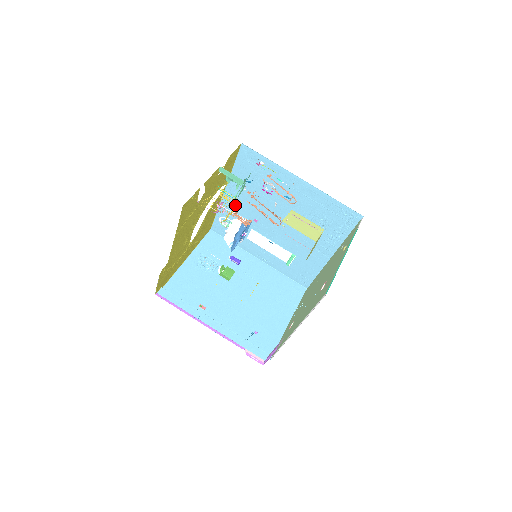
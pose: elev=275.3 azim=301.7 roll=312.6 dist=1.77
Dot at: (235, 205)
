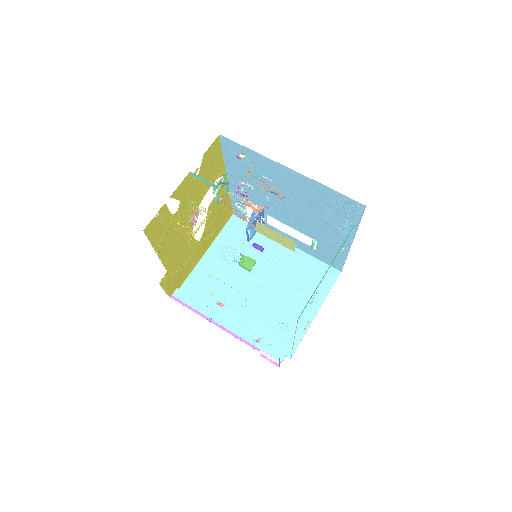
Dot at: occluded
